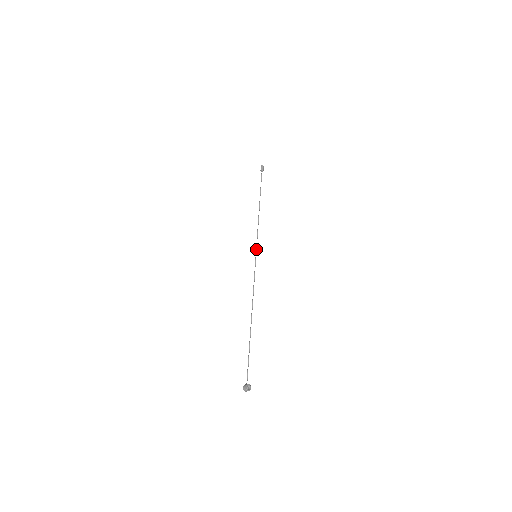
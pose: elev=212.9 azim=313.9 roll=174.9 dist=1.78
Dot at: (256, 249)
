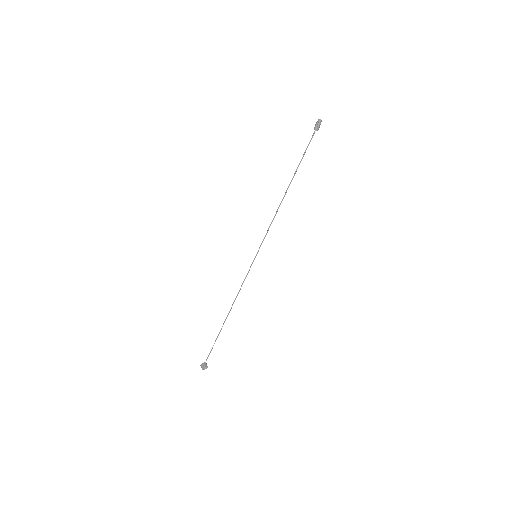
Dot at: (259, 248)
